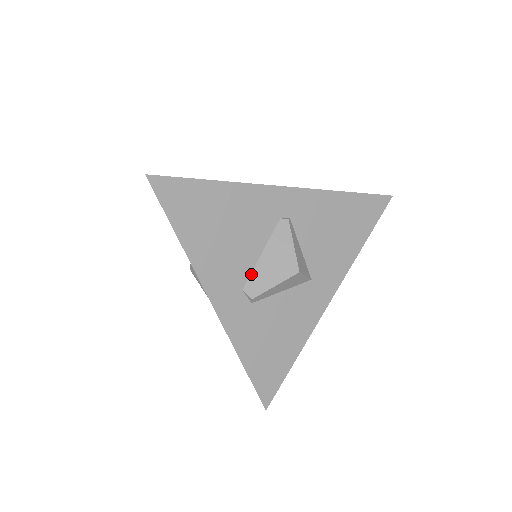
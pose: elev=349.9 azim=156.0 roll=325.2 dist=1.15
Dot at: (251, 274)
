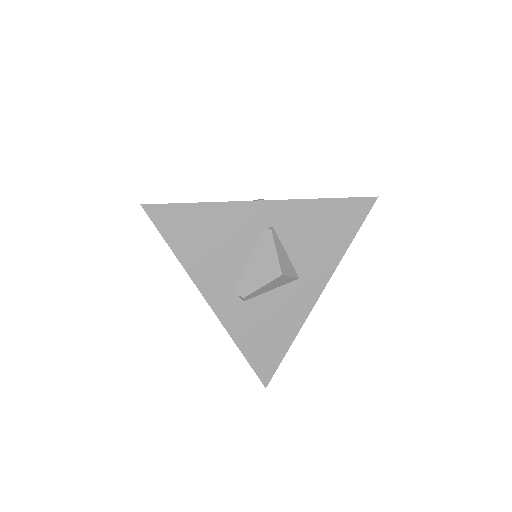
Dot at: (241, 277)
